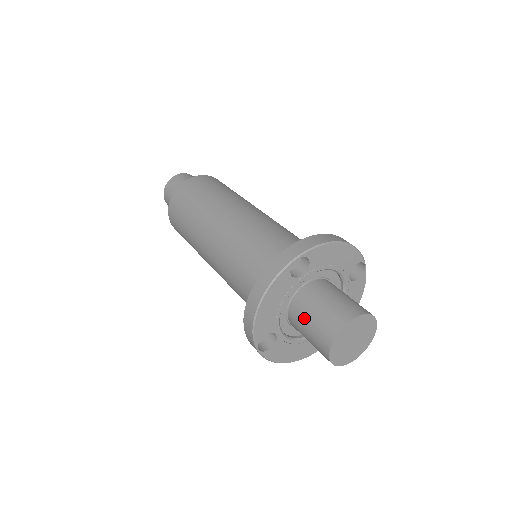
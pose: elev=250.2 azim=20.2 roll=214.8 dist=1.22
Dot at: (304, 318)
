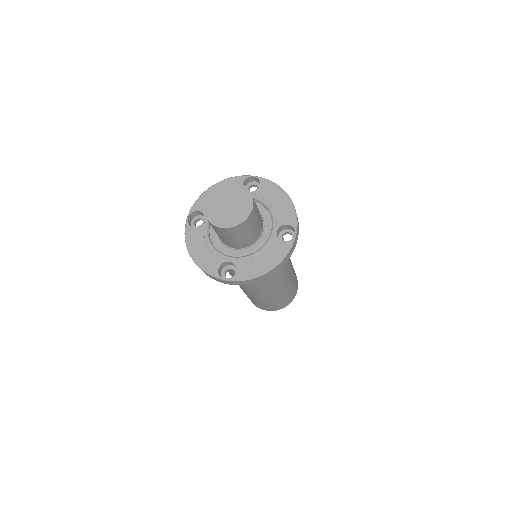
Dot at: occluded
